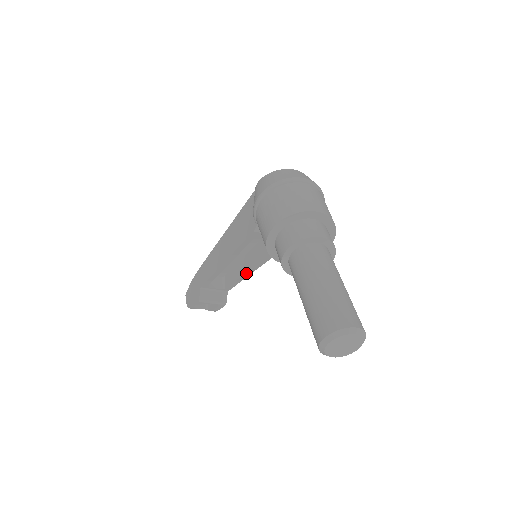
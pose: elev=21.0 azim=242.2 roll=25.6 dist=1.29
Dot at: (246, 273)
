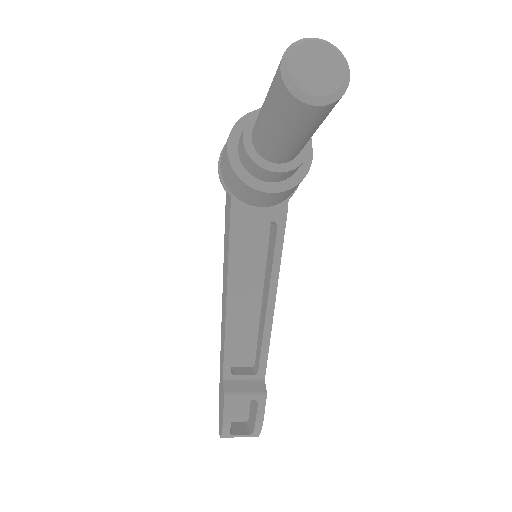
Dot at: (267, 315)
